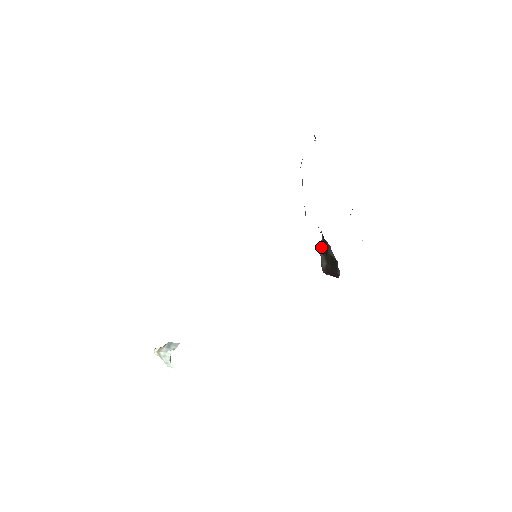
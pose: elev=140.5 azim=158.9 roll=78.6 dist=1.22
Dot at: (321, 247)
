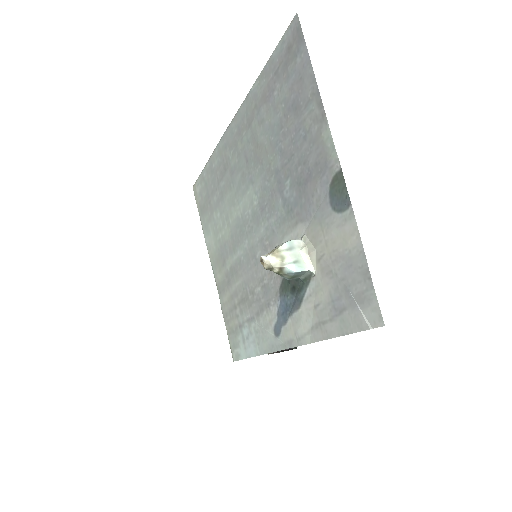
Dot at: occluded
